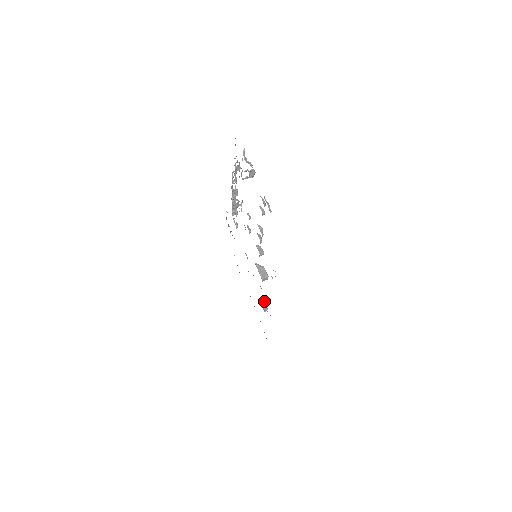
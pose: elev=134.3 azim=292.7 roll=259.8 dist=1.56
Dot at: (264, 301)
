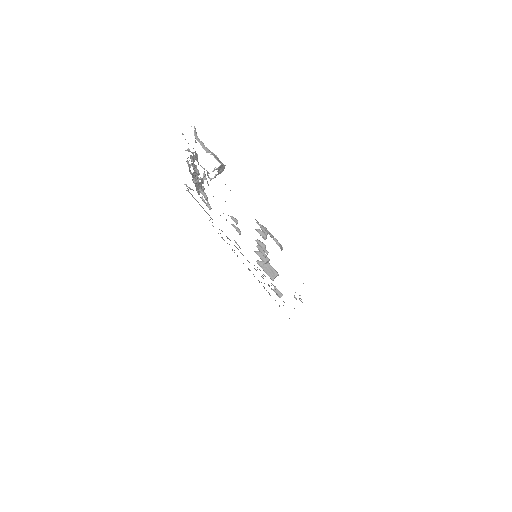
Dot at: (275, 286)
